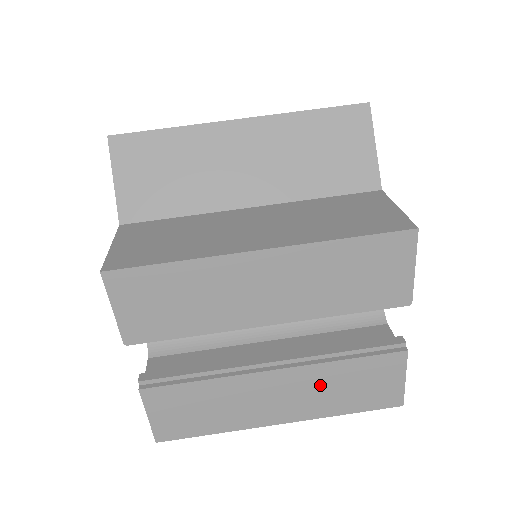
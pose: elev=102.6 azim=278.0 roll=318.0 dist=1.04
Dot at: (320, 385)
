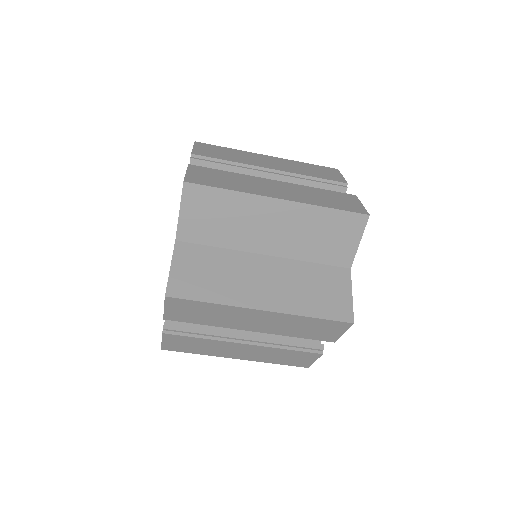
Dot at: (267, 353)
